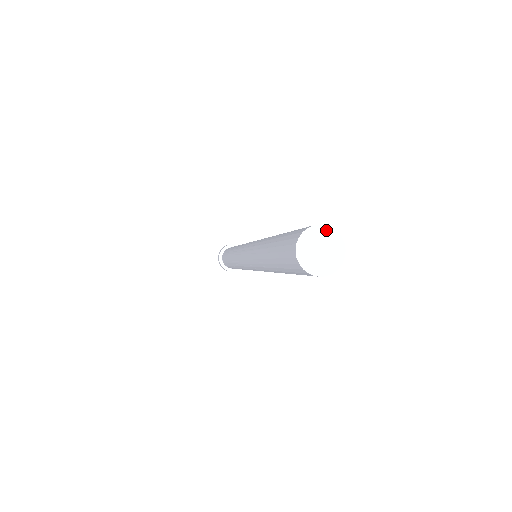
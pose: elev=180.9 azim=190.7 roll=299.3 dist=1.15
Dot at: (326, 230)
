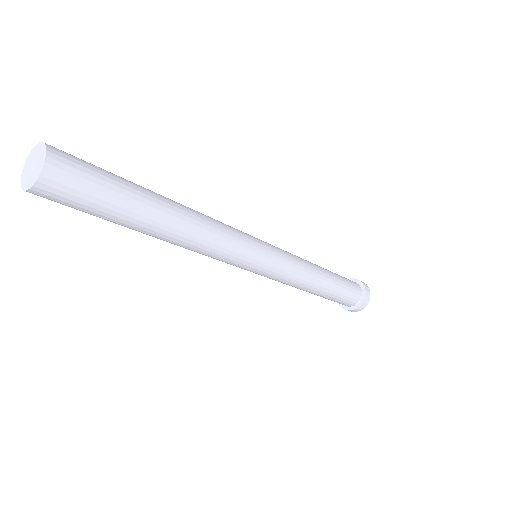
Dot at: (41, 146)
